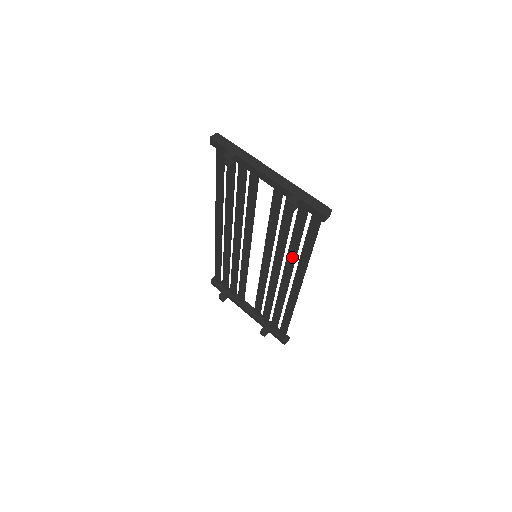
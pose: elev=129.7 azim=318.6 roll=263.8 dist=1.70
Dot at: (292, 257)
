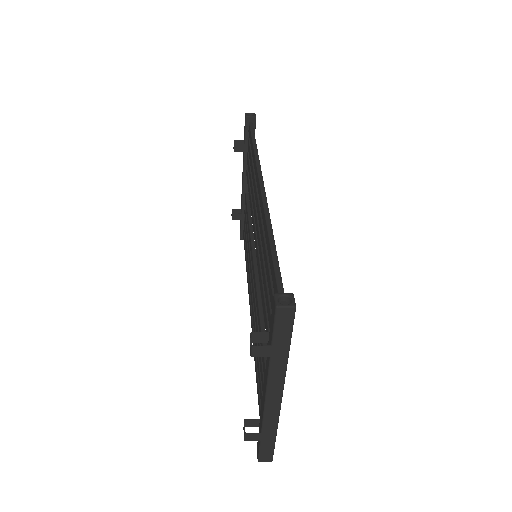
Dot at: occluded
